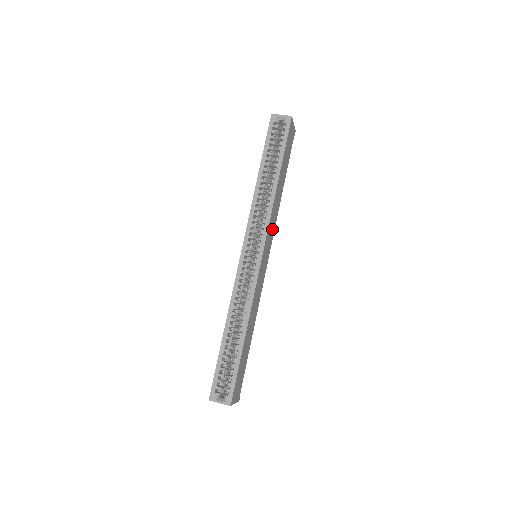
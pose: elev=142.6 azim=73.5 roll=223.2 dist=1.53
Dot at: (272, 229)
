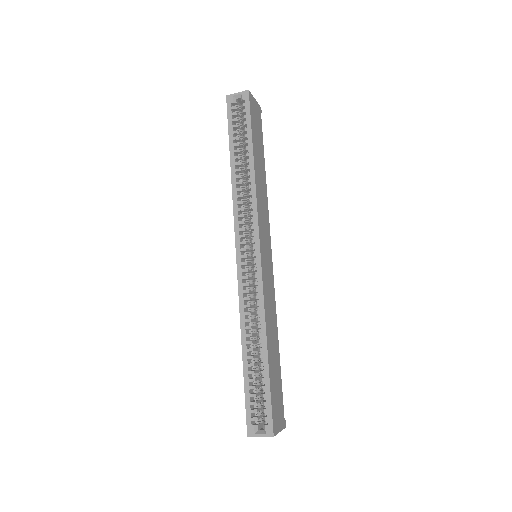
Dot at: (265, 221)
